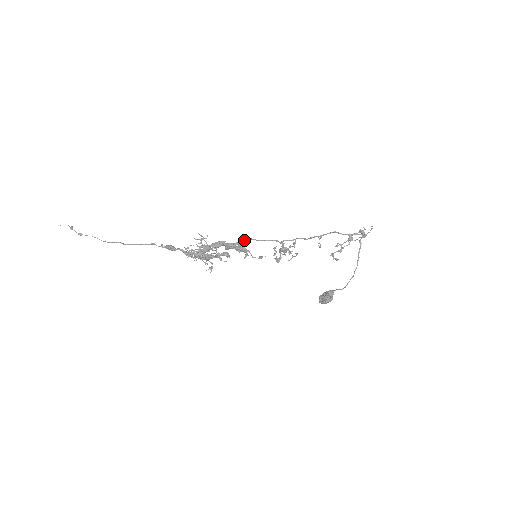
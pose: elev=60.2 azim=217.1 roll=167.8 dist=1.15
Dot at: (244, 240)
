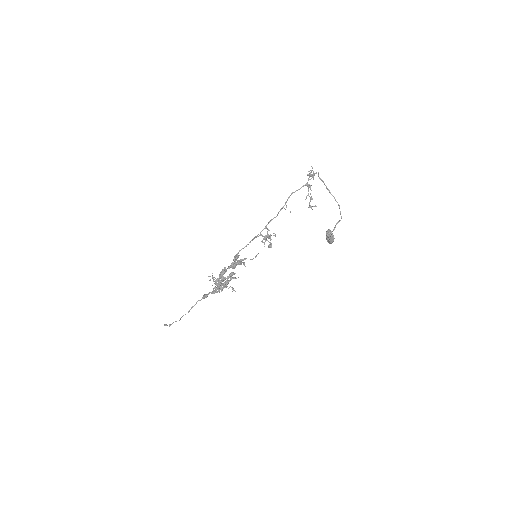
Dot at: (235, 256)
